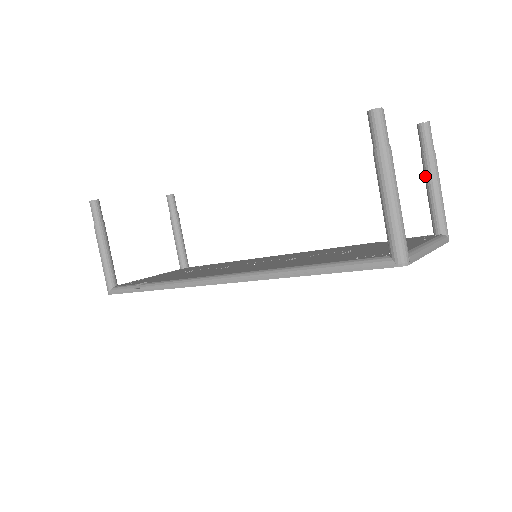
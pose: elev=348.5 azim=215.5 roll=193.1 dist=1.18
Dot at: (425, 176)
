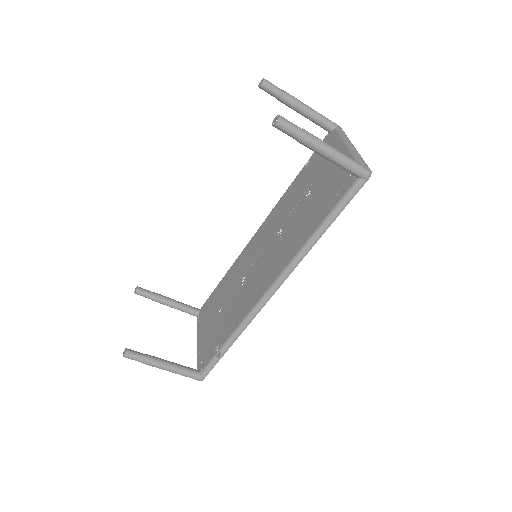
Dot at: (294, 109)
